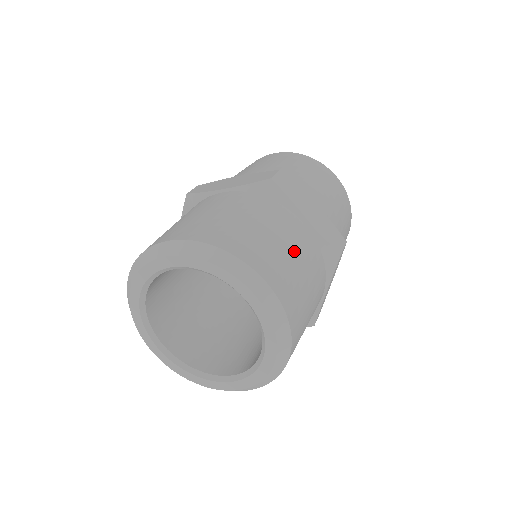
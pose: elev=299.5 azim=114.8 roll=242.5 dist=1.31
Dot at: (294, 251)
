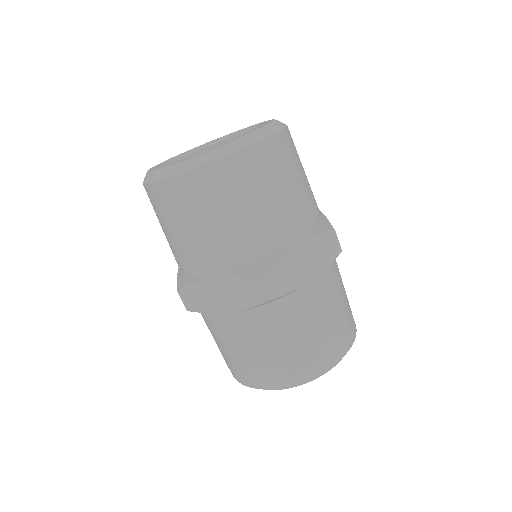
Dot at: (327, 314)
